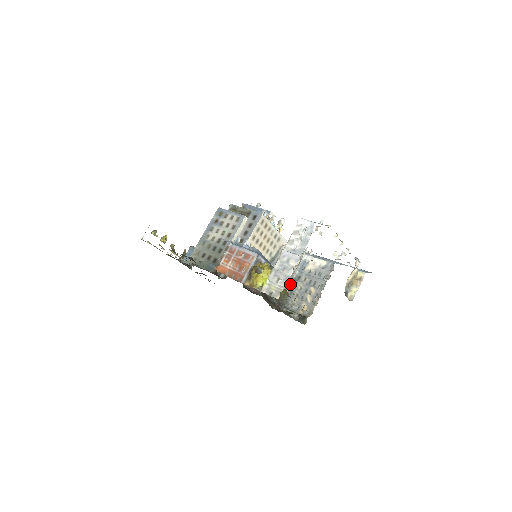
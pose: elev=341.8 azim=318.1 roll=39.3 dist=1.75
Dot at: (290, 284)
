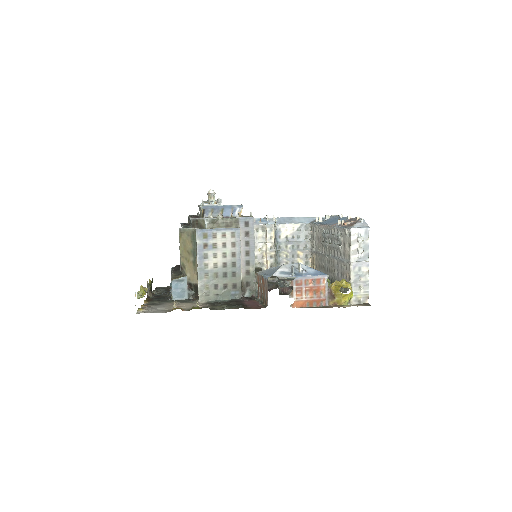
Dot at: (276, 257)
